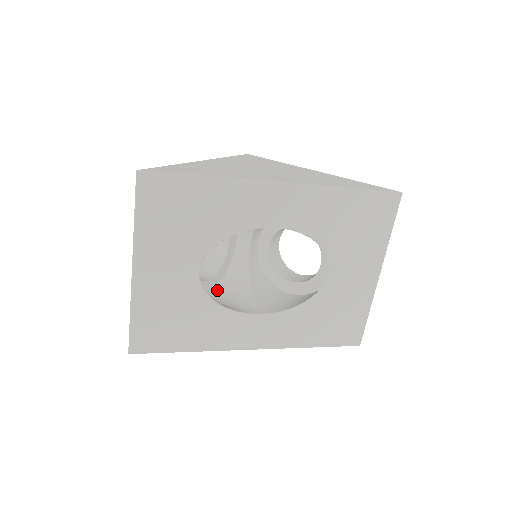
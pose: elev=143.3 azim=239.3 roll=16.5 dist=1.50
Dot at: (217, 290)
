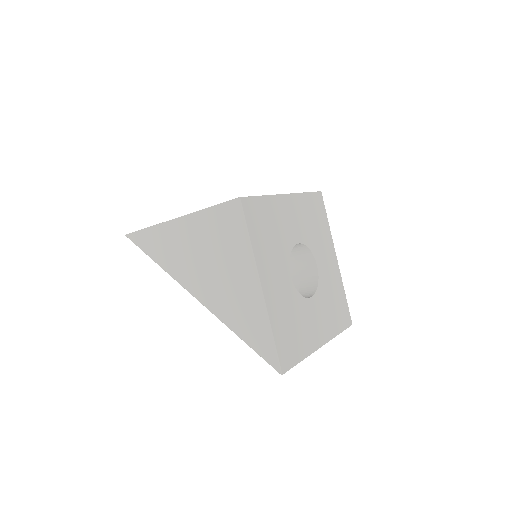
Dot at: occluded
